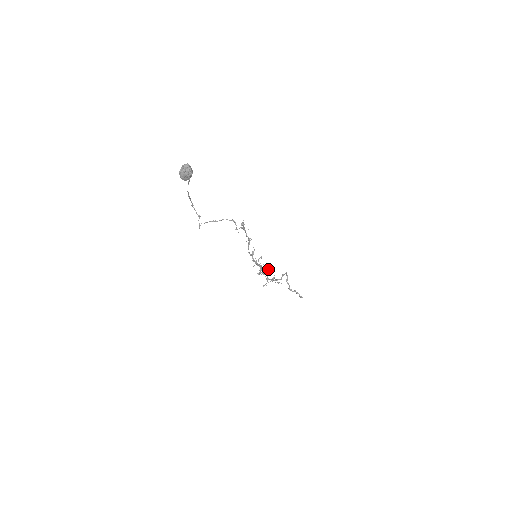
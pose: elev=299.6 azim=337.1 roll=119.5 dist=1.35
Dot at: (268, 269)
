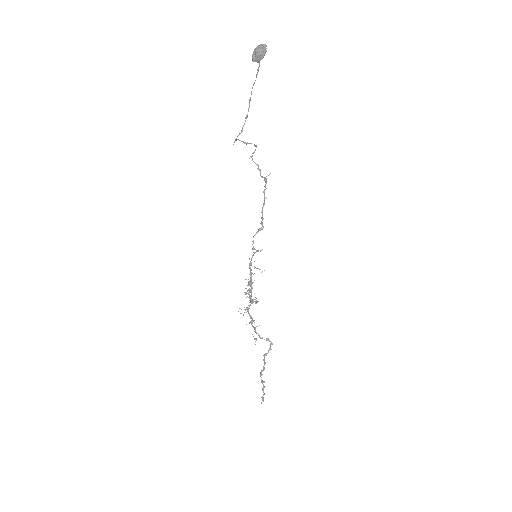
Dot at: occluded
